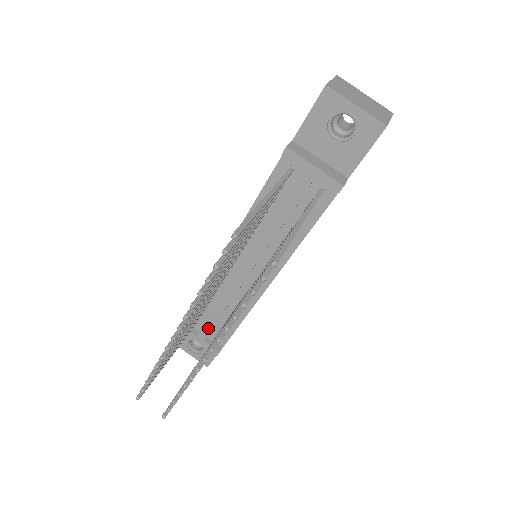
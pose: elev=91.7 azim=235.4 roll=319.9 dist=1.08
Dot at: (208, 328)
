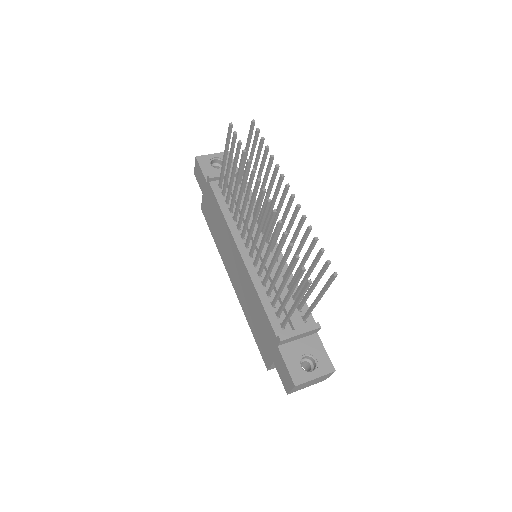
Dot at: occluded
